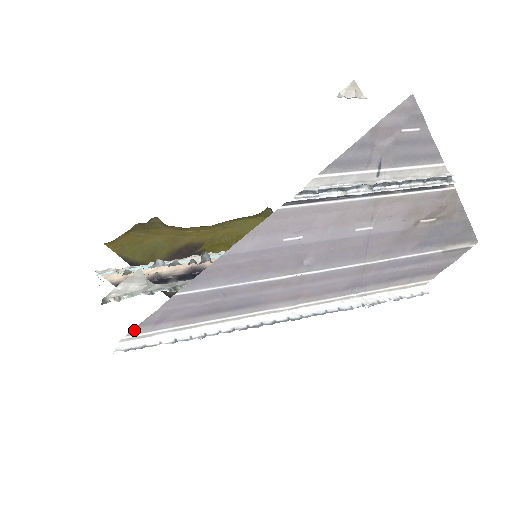
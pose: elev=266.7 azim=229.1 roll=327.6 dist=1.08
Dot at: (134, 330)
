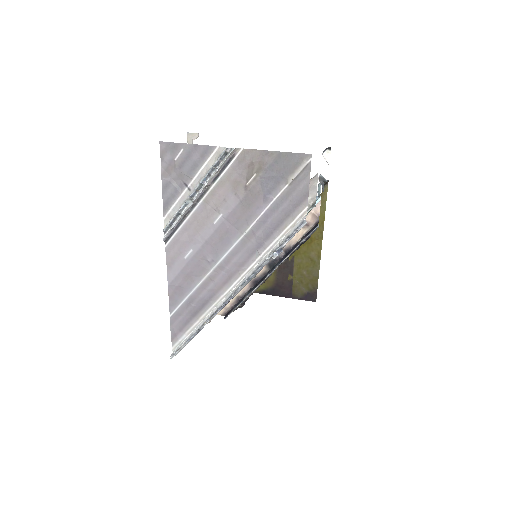
Dot at: (172, 343)
